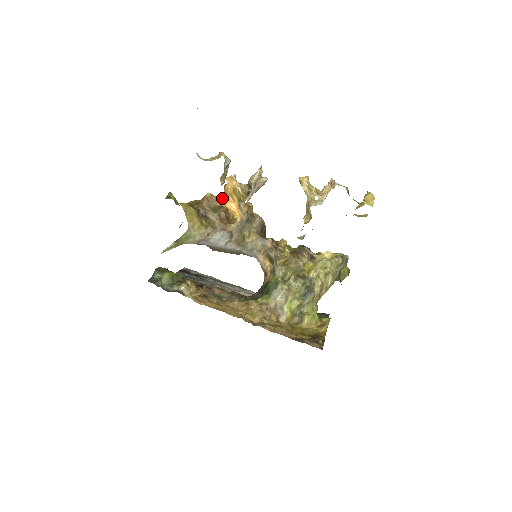
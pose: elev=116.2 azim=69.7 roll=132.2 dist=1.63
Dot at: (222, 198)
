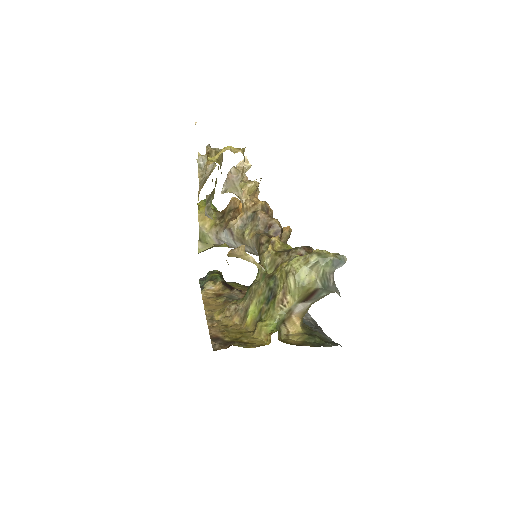
Dot at: occluded
